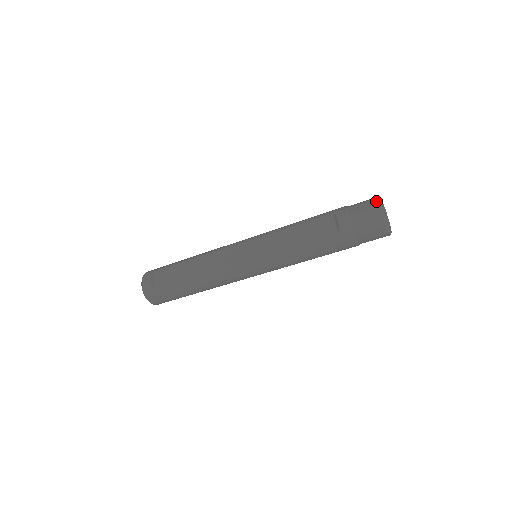
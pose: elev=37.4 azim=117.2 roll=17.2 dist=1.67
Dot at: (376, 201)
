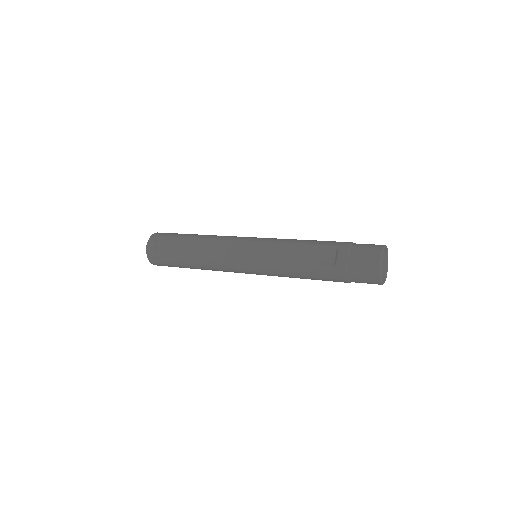
Dot at: (379, 250)
